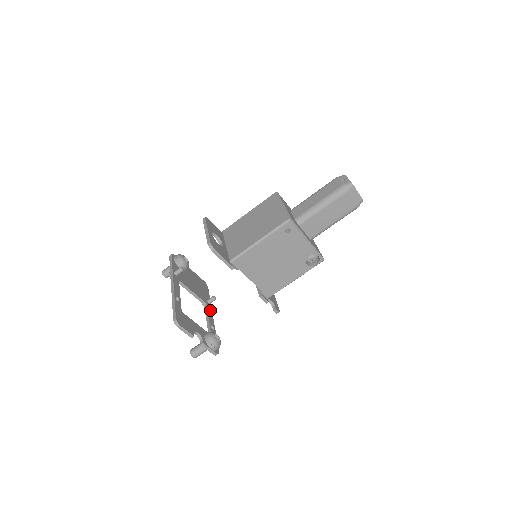
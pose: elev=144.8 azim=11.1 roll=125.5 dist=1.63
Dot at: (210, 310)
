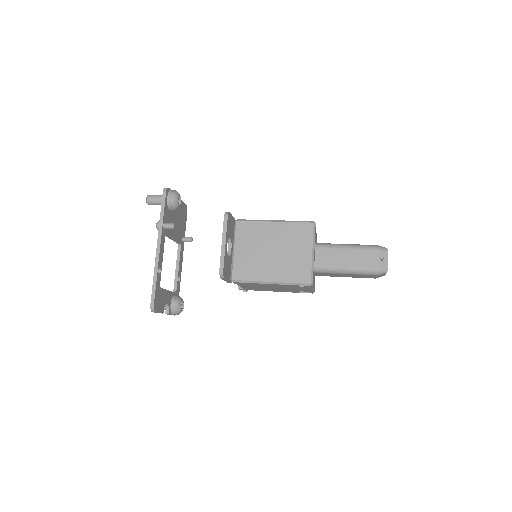
Dot at: (182, 252)
